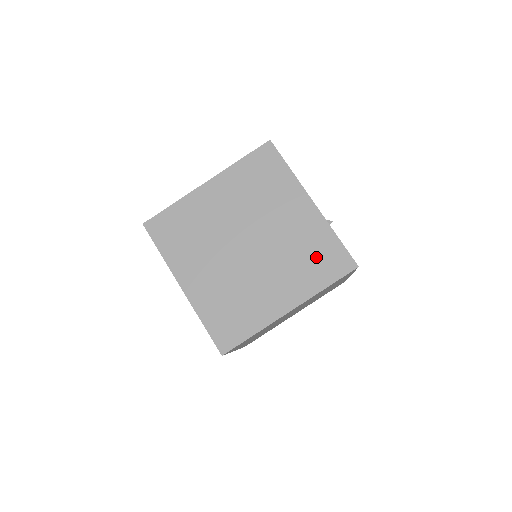
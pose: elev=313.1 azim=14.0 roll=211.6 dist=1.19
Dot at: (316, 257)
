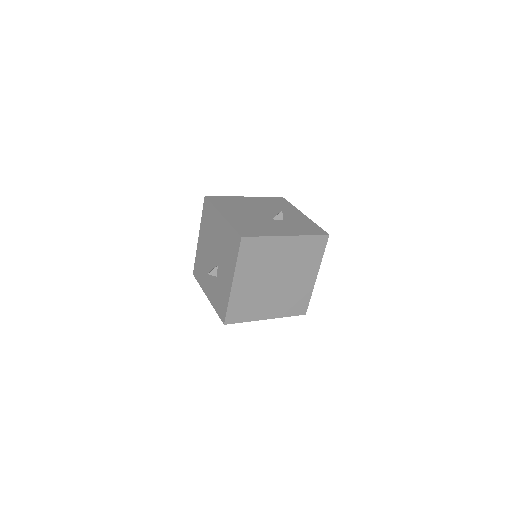
Dot at: (309, 251)
